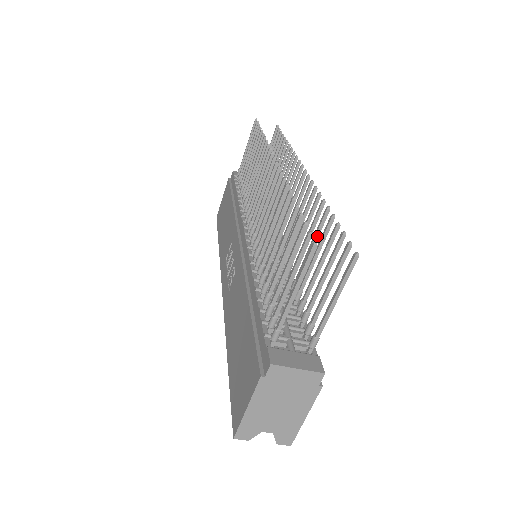
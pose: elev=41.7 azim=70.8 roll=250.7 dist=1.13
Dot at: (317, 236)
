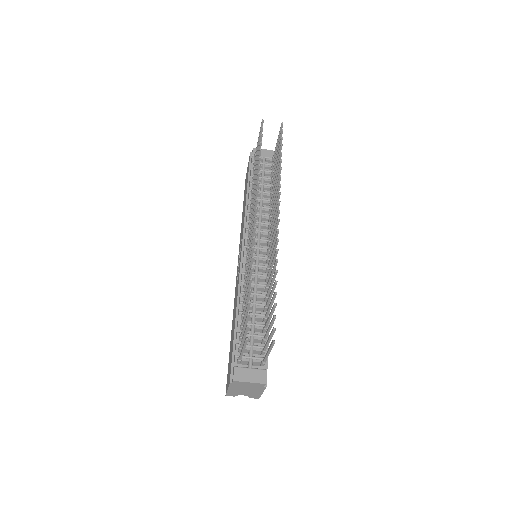
Dot at: (273, 292)
